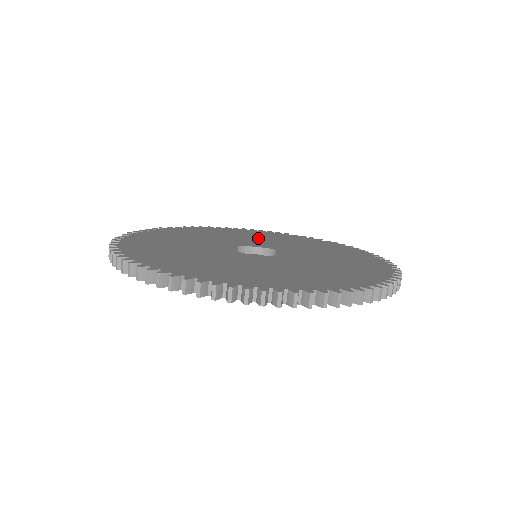
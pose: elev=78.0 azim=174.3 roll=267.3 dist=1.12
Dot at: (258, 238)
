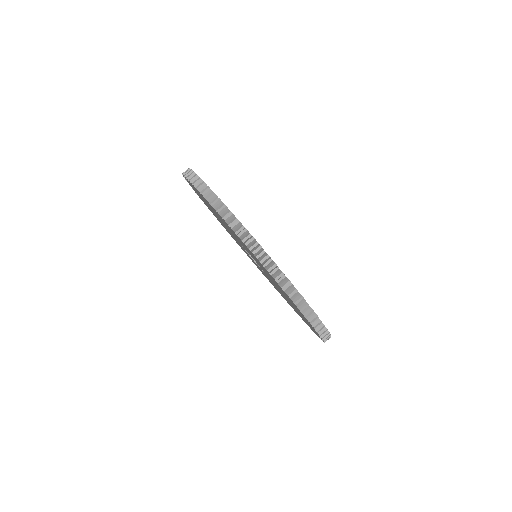
Dot at: occluded
